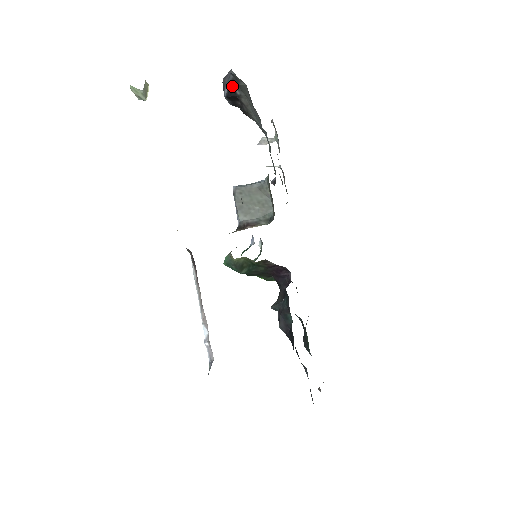
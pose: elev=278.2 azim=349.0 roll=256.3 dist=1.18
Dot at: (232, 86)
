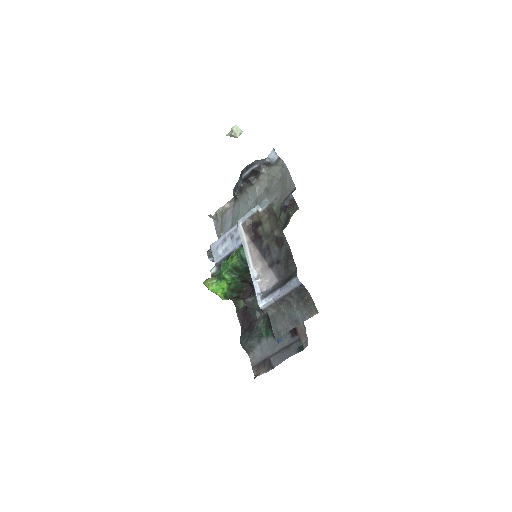
Dot at: (263, 166)
